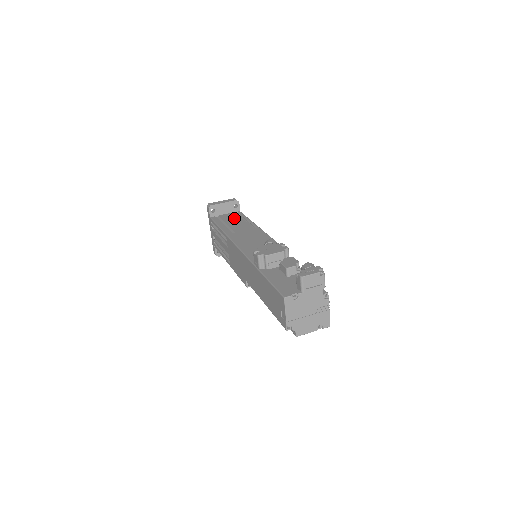
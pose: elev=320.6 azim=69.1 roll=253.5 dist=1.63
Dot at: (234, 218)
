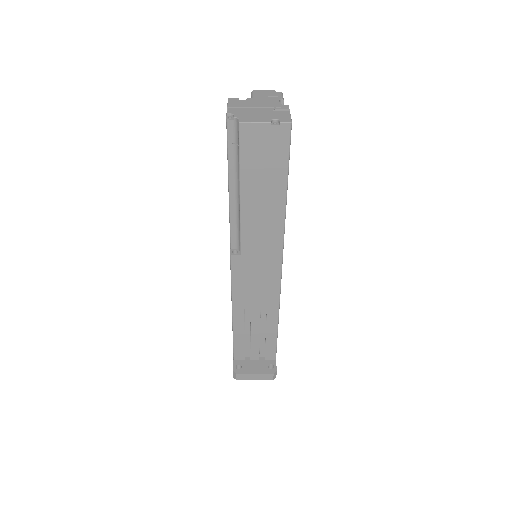
Dot at: occluded
